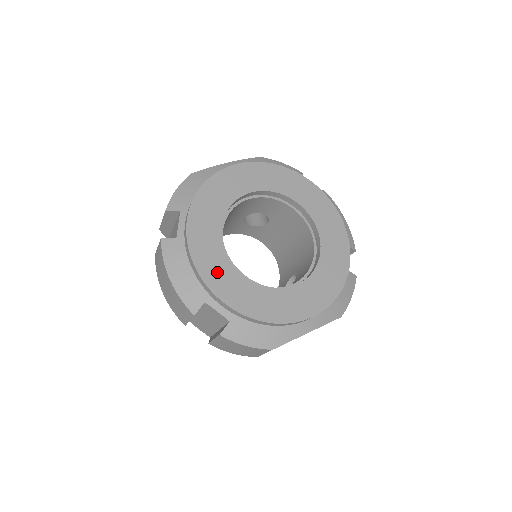
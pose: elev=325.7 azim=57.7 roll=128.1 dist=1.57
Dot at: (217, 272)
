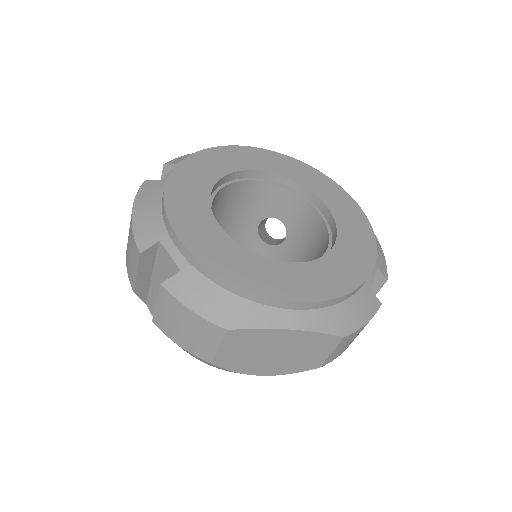
Dot at: (188, 212)
